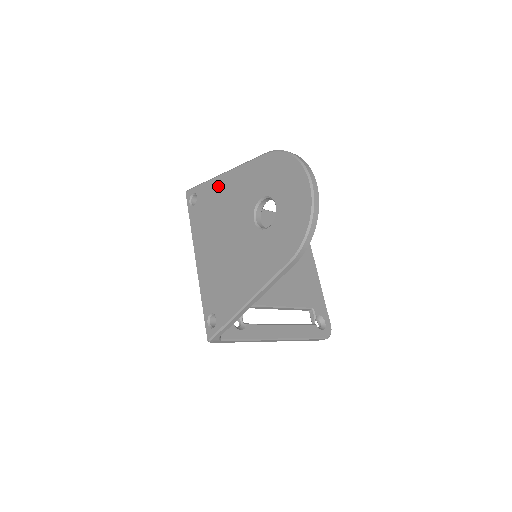
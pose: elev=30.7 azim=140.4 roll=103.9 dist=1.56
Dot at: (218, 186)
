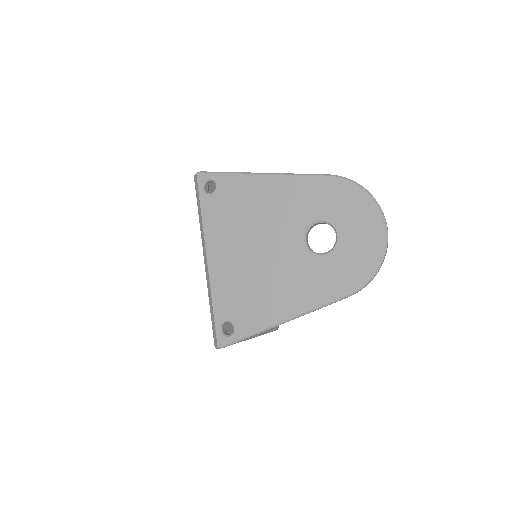
Dot at: (253, 185)
